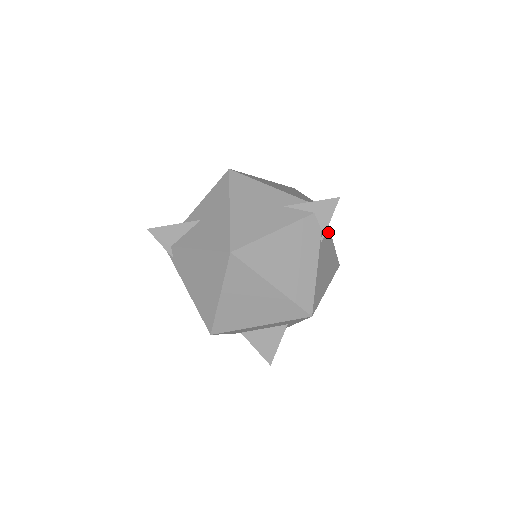
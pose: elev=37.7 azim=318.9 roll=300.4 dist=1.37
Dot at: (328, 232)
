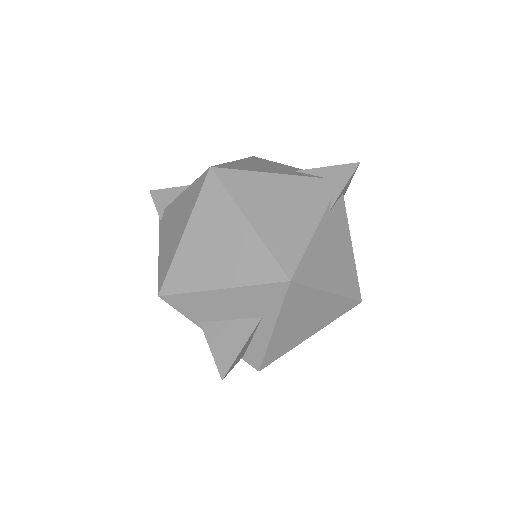
Dot at: (344, 221)
